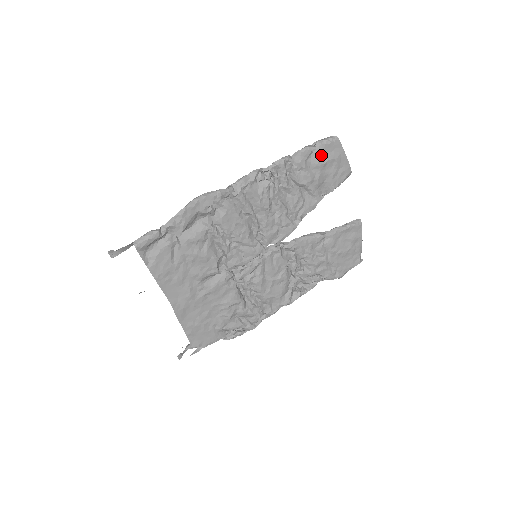
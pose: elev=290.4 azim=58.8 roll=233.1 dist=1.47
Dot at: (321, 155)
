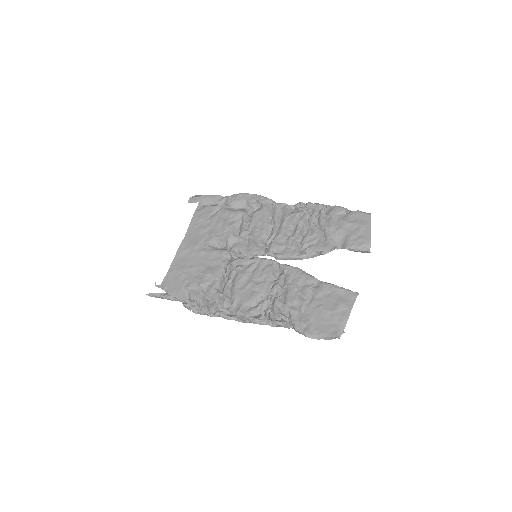
Dot at: (350, 217)
